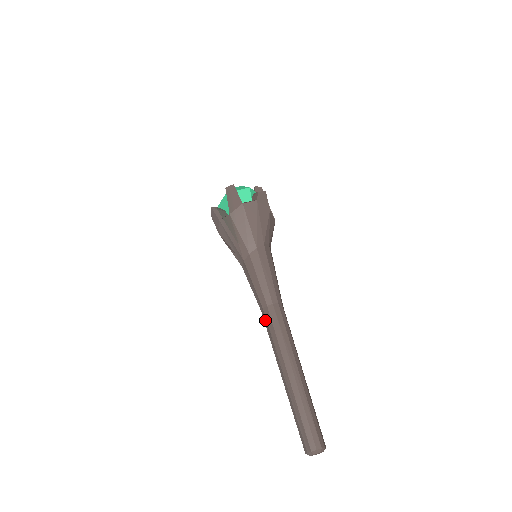
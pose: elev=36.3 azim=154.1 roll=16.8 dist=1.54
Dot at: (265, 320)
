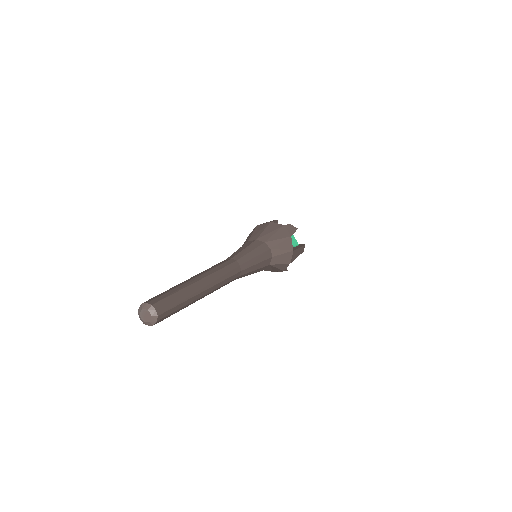
Dot at: occluded
